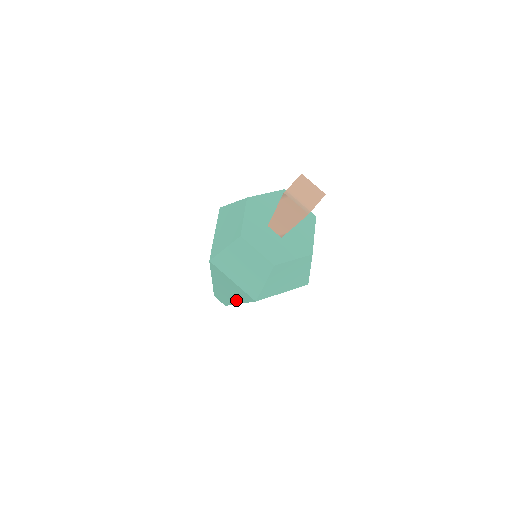
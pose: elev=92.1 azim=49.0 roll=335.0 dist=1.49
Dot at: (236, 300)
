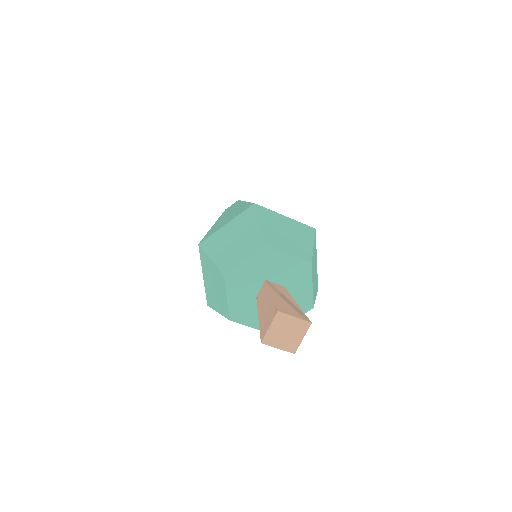
Dot at: occluded
